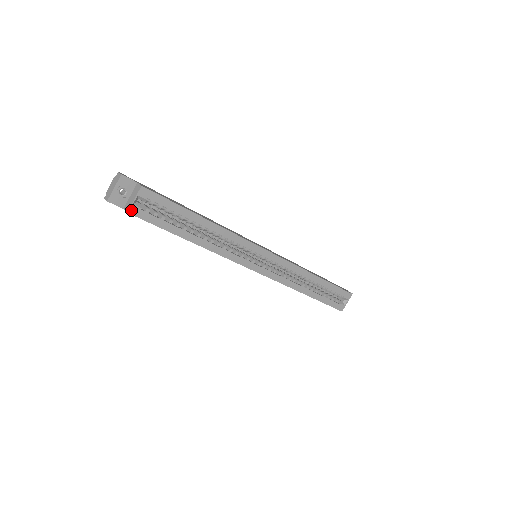
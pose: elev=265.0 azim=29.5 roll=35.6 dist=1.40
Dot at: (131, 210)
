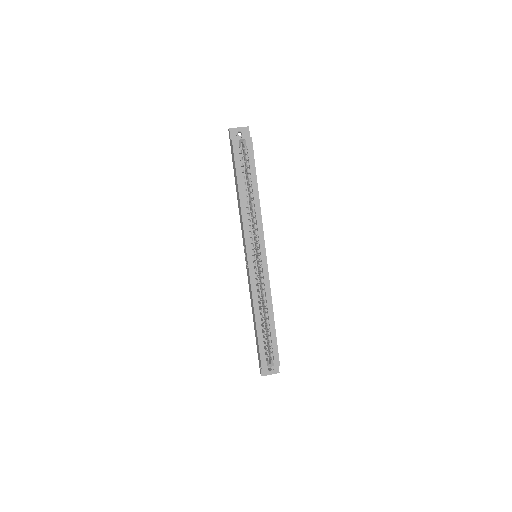
Dot at: (235, 141)
